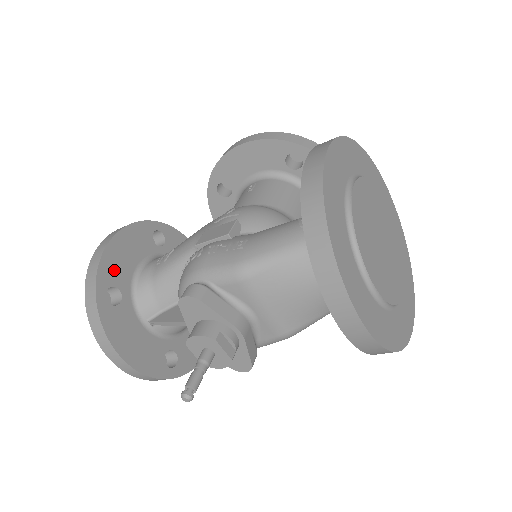
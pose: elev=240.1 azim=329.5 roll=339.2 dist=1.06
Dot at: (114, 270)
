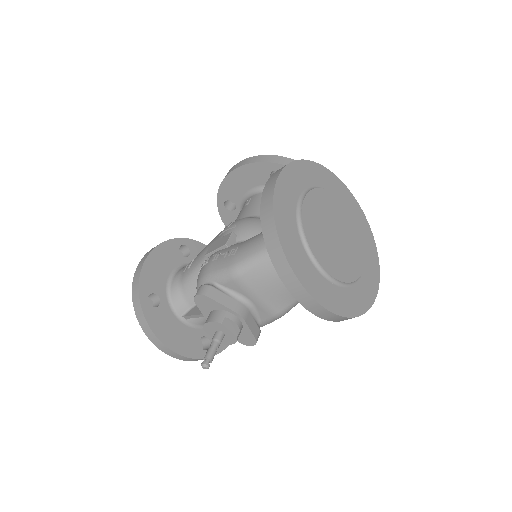
Dot at: (151, 281)
